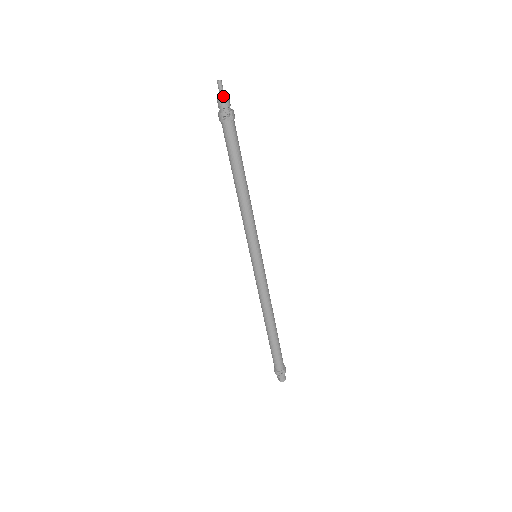
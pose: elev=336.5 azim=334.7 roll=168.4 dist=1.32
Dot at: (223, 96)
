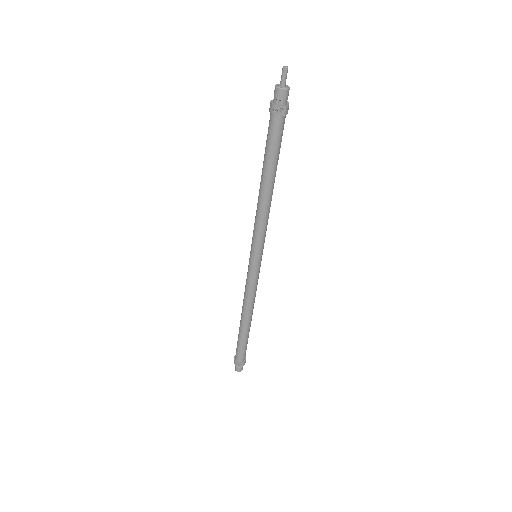
Dot at: (283, 86)
